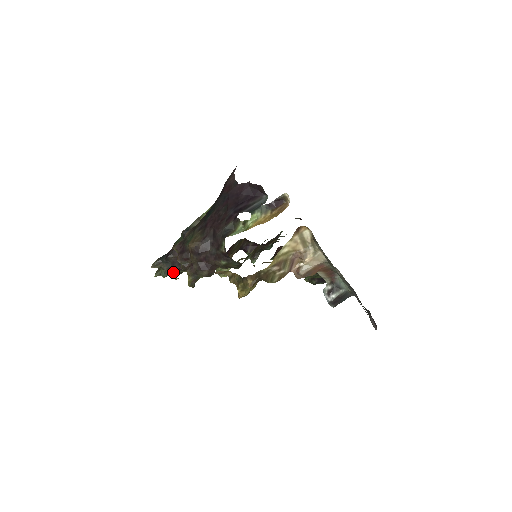
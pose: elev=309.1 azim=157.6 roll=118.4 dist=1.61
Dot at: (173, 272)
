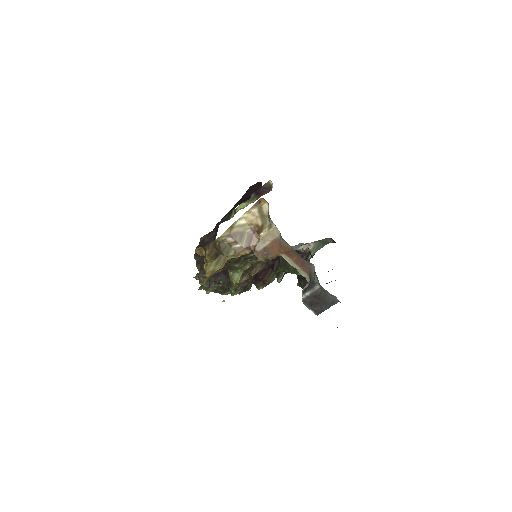
Dot at: (211, 285)
